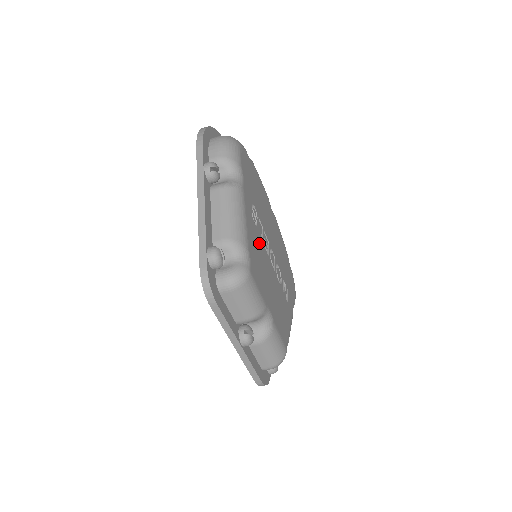
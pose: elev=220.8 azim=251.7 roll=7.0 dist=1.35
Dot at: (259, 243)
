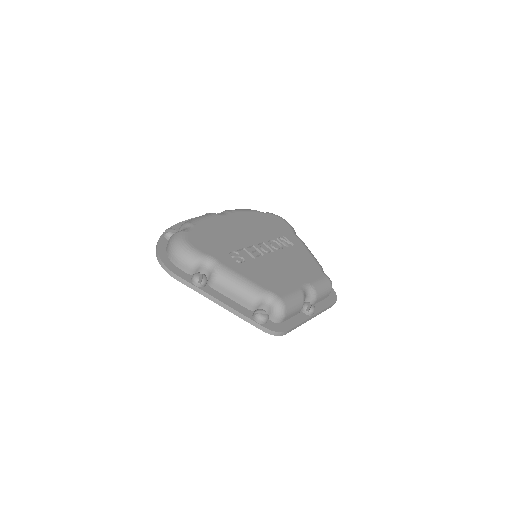
Dot at: (257, 265)
